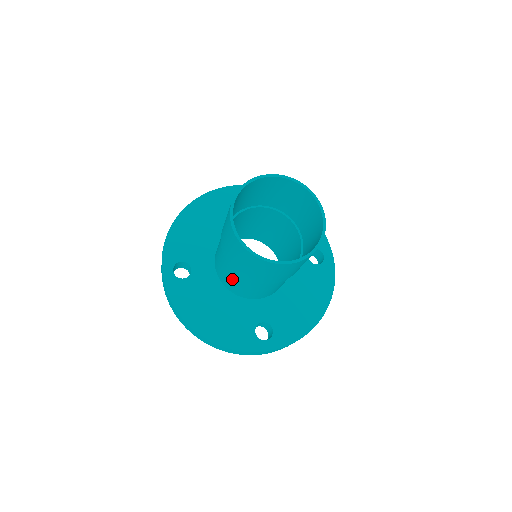
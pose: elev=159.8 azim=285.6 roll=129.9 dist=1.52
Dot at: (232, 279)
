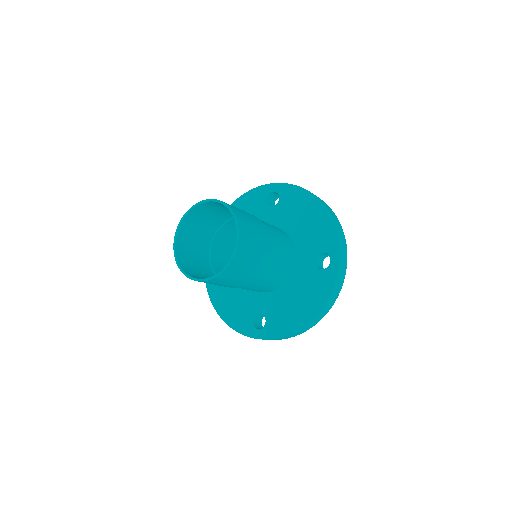
Dot at: occluded
